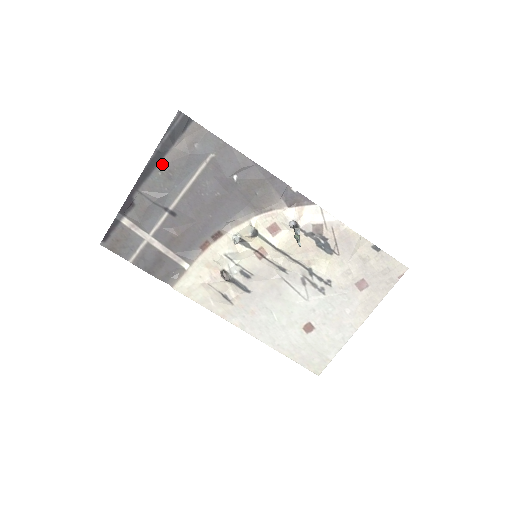
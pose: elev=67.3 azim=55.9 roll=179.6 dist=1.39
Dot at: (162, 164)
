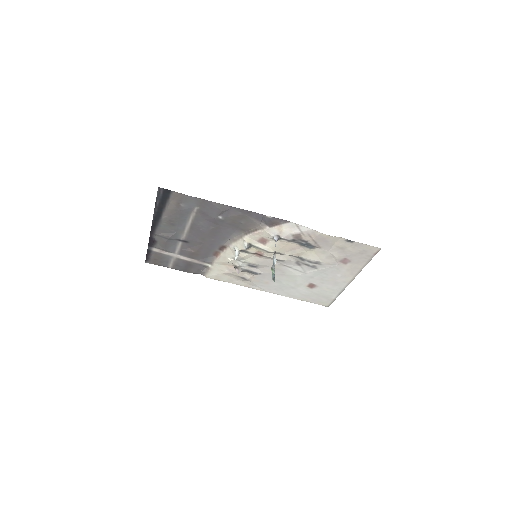
Dot at: (163, 218)
